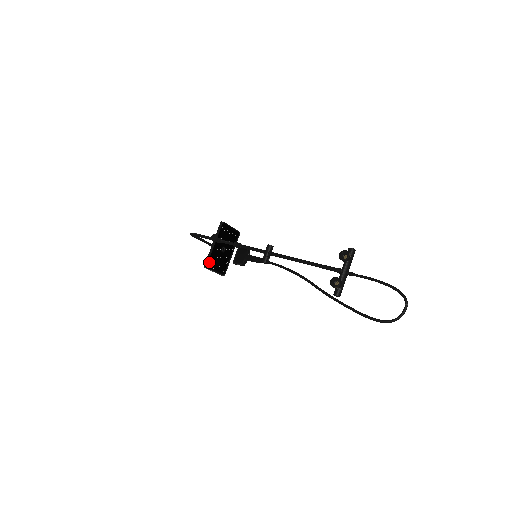
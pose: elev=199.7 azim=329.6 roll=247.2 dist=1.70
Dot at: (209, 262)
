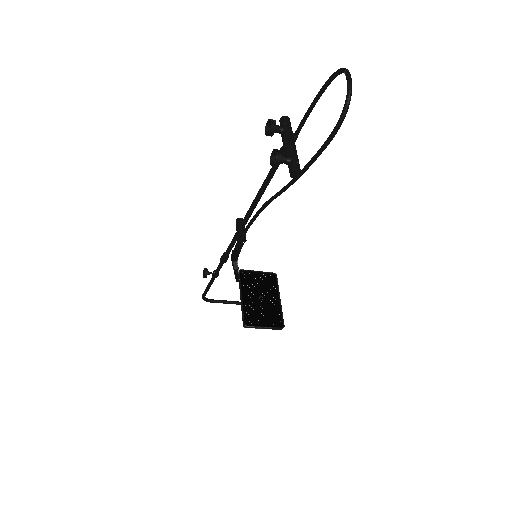
Dot at: (246, 318)
